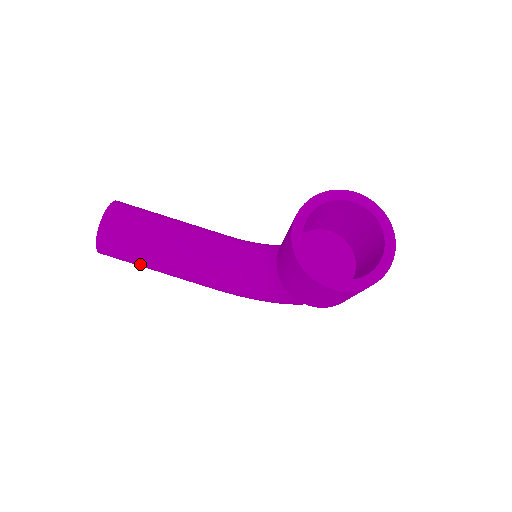
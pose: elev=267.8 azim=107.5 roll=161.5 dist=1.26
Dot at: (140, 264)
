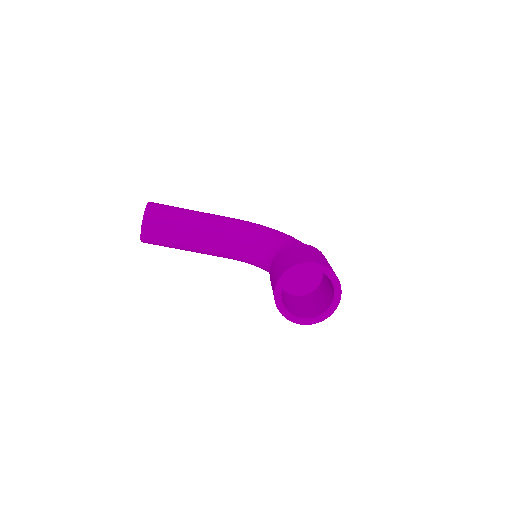
Dot at: occluded
